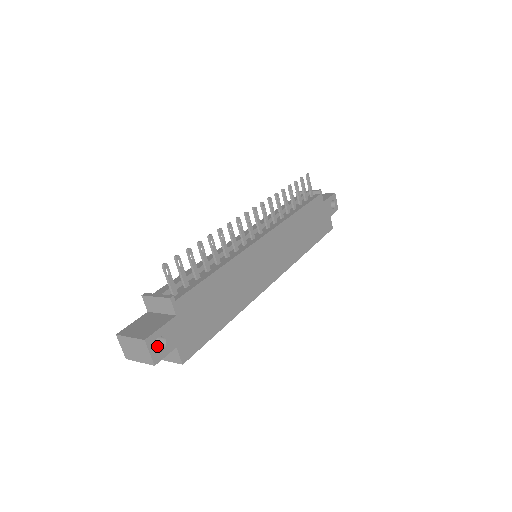
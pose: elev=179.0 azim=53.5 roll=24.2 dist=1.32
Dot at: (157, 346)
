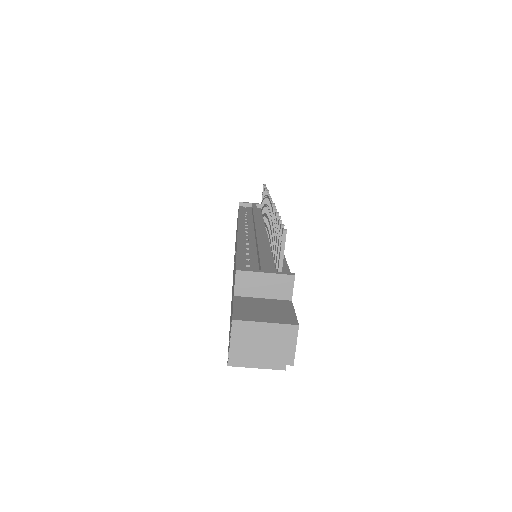
Dot at: occluded
